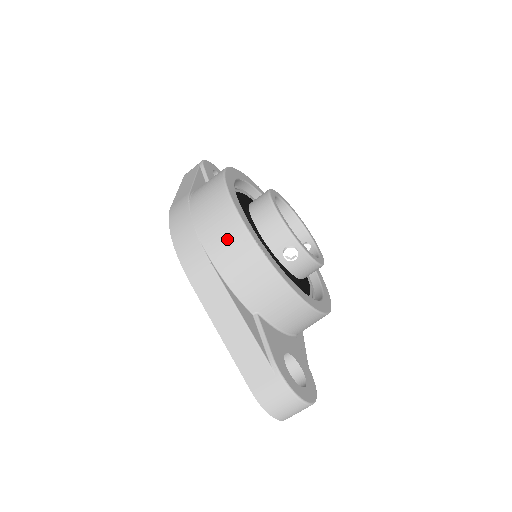
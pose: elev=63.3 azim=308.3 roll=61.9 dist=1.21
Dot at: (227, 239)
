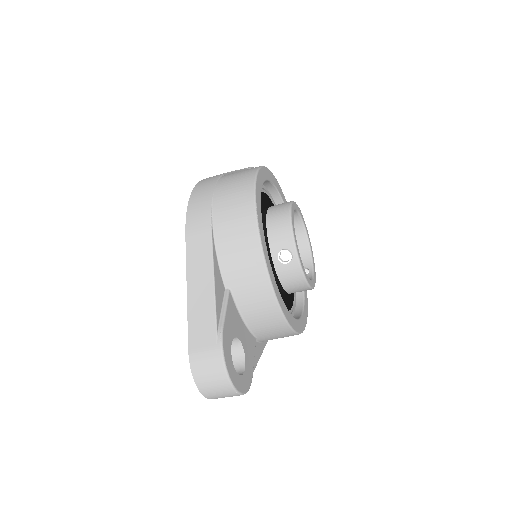
Dot at: (235, 211)
